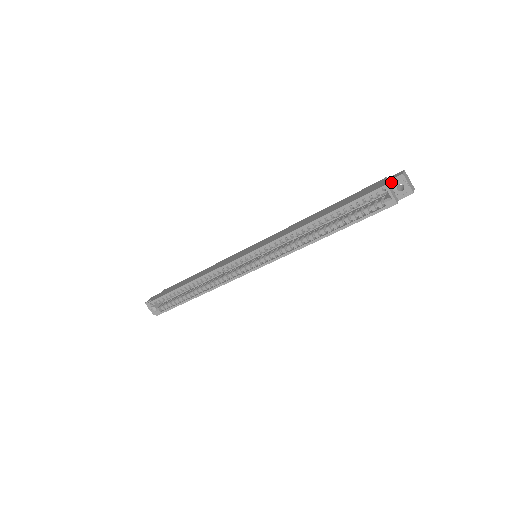
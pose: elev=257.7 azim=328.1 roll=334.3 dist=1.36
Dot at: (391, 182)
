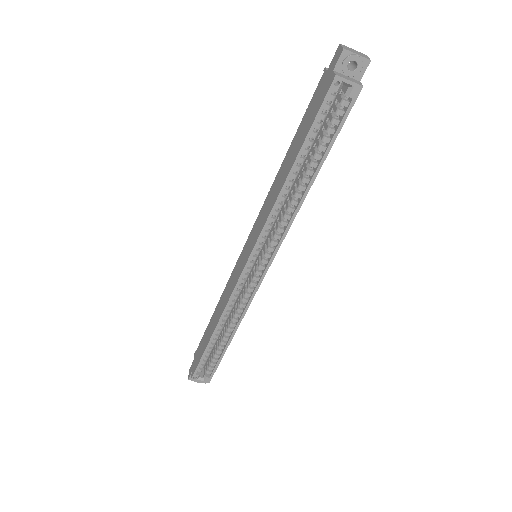
Dot at: (337, 69)
